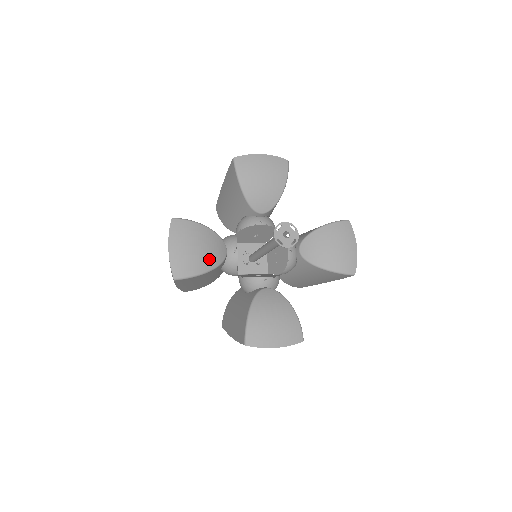
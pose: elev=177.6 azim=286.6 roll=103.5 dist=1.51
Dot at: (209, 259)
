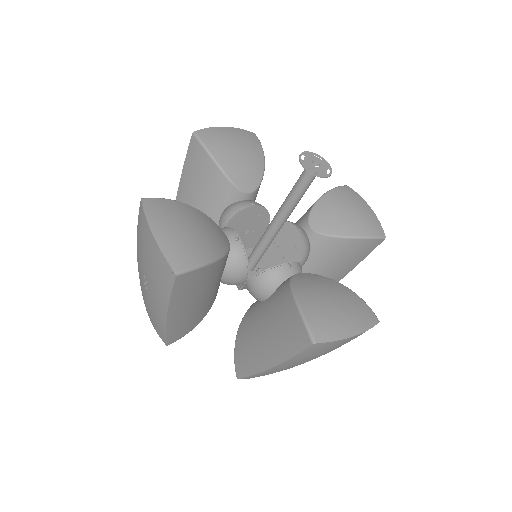
Dot at: (213, 243)
